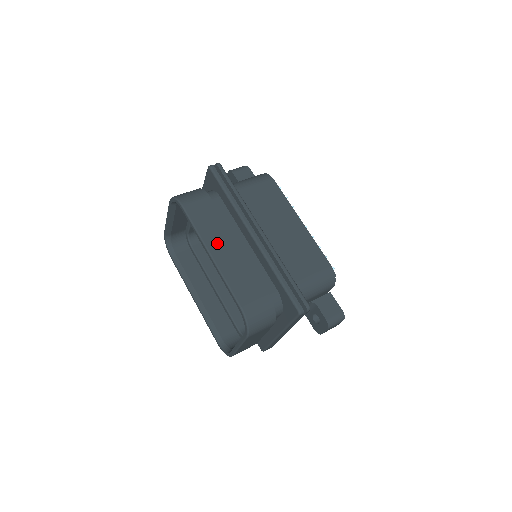
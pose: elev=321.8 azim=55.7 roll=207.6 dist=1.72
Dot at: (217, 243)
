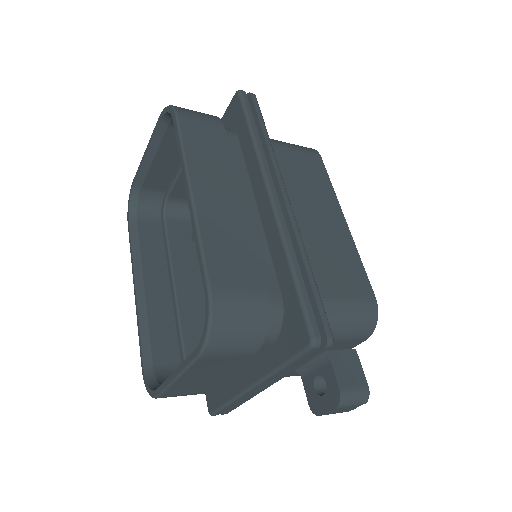
Dot at: (209, 182)
